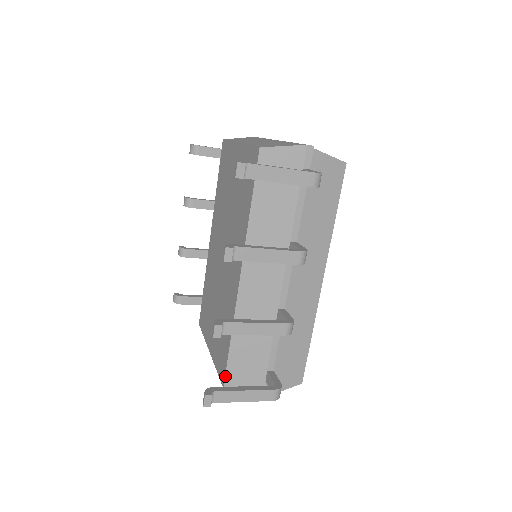
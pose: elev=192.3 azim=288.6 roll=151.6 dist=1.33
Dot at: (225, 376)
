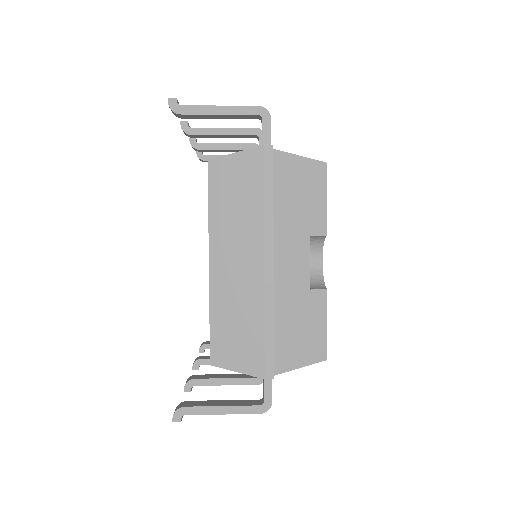
Dot at: occluded
